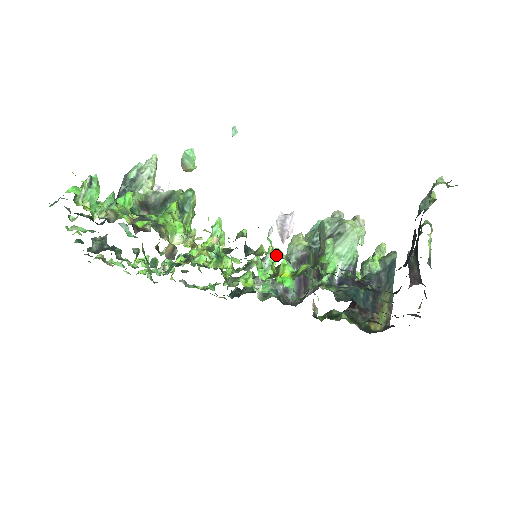
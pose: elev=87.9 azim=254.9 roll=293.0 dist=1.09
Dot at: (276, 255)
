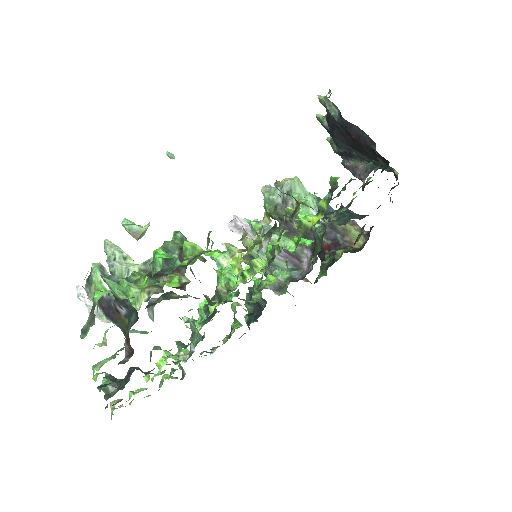
Dot at: occluded
